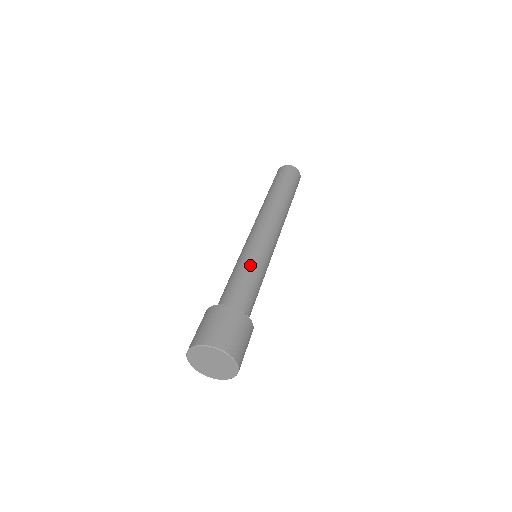
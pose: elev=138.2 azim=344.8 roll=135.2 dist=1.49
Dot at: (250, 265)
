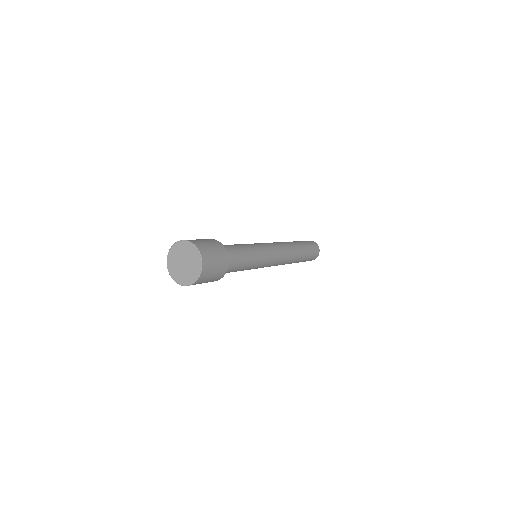
Dot at: (245, 244)
